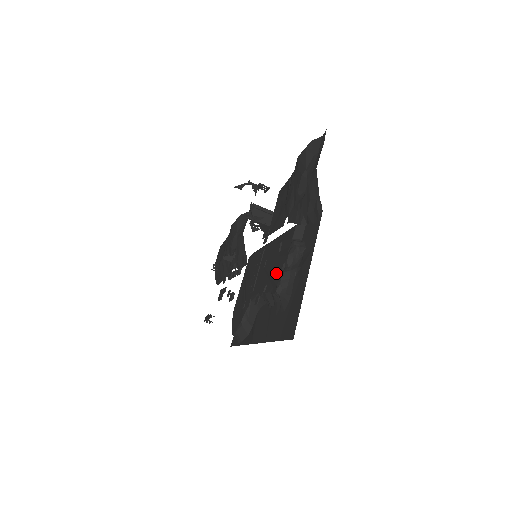
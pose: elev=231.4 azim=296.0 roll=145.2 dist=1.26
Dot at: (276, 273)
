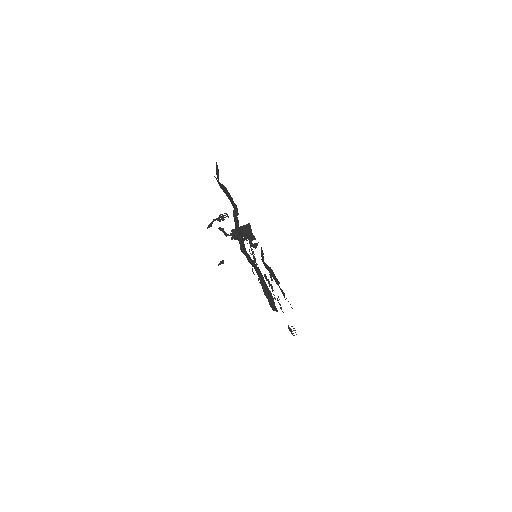
Dot at: occluded
